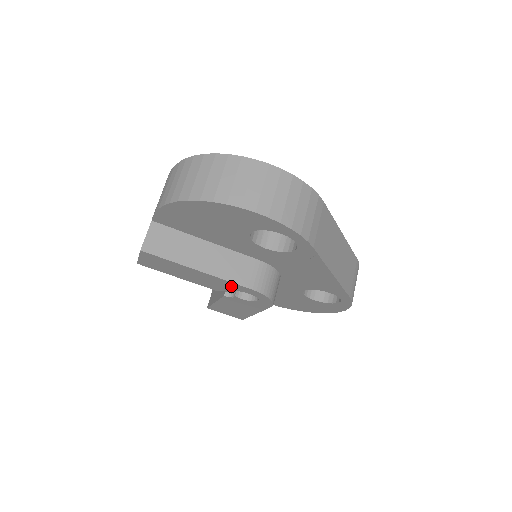
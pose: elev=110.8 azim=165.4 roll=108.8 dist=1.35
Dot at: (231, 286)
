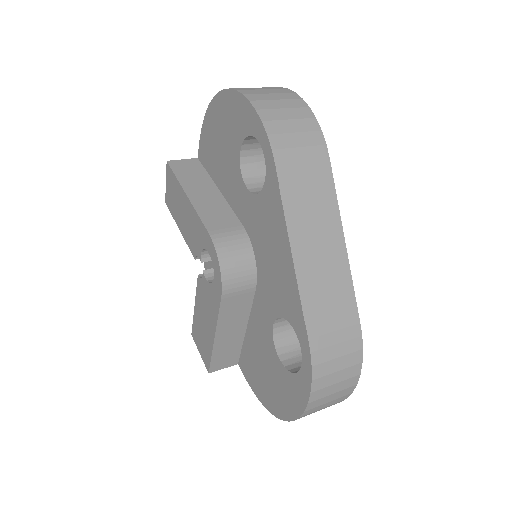
Dot at: (200, 233)
